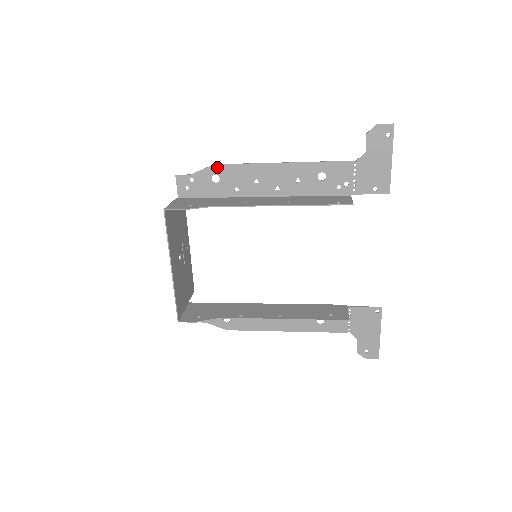
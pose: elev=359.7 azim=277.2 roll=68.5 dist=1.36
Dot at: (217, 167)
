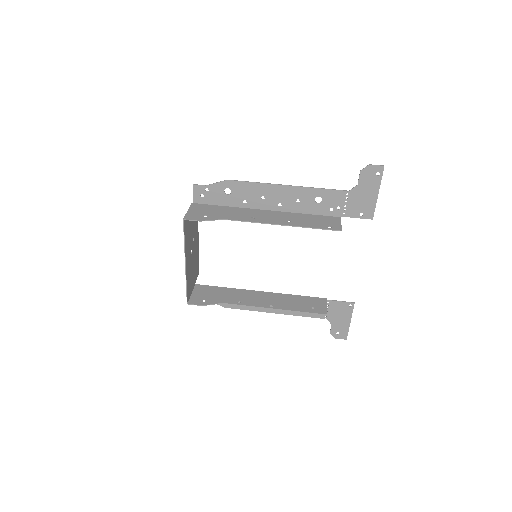
Dot at: (230, 182)
